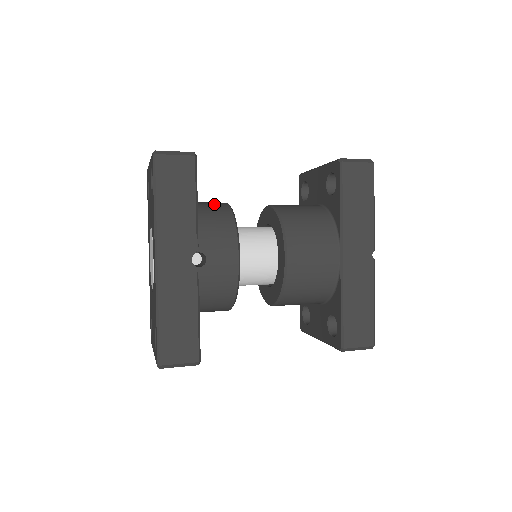
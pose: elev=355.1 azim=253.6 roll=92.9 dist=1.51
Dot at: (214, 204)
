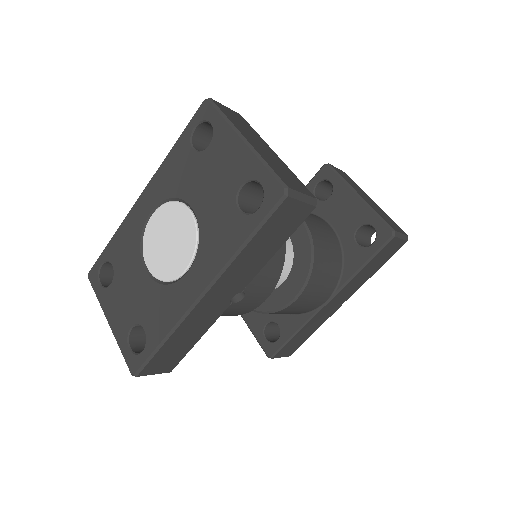
Dot at: occluded
